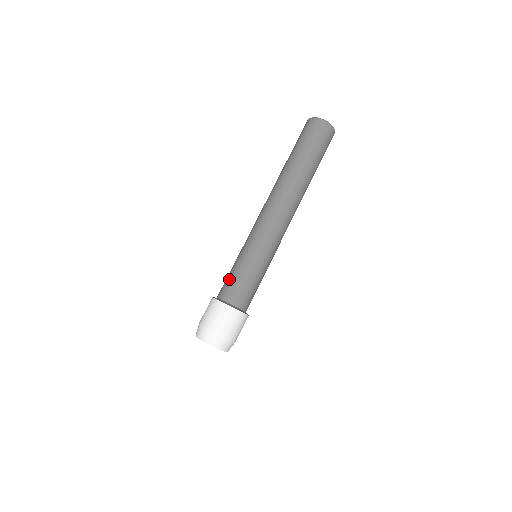
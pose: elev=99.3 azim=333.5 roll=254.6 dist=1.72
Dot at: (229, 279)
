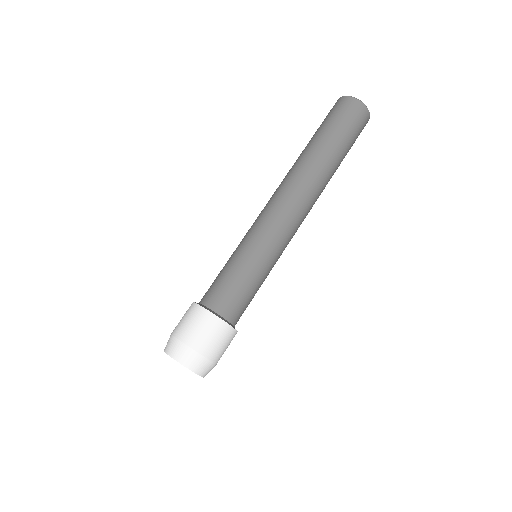
Dot at: (214, 280)
